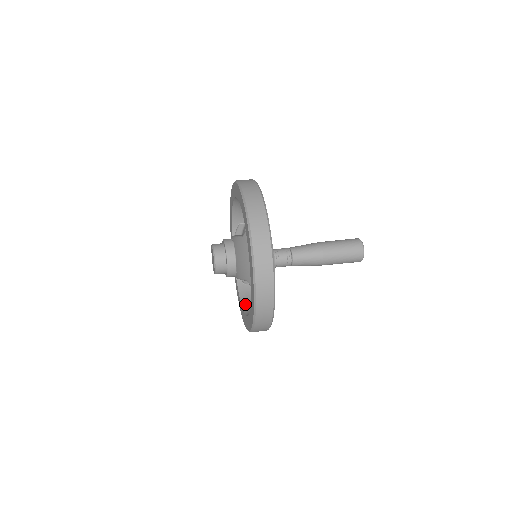
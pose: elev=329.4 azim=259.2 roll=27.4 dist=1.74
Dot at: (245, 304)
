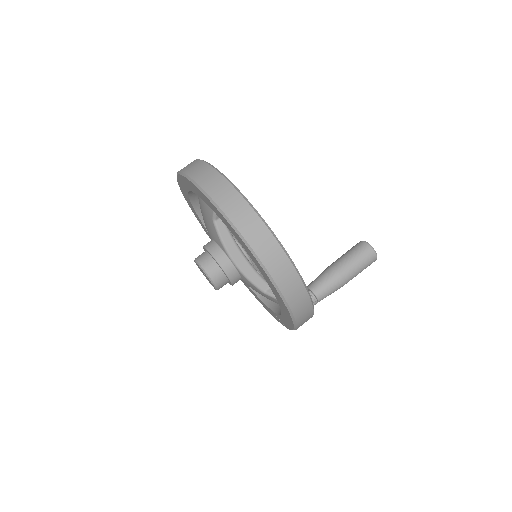
Dot at: occluded
